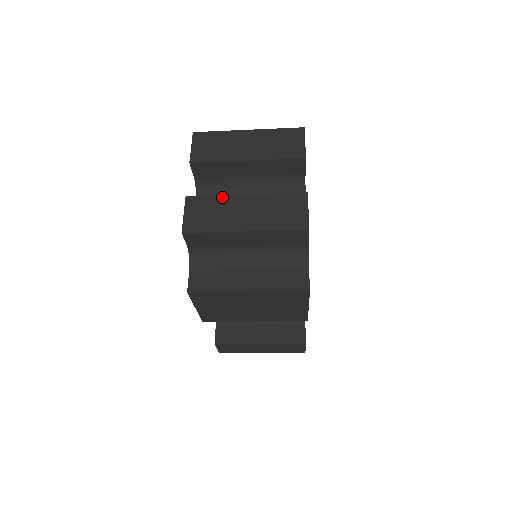
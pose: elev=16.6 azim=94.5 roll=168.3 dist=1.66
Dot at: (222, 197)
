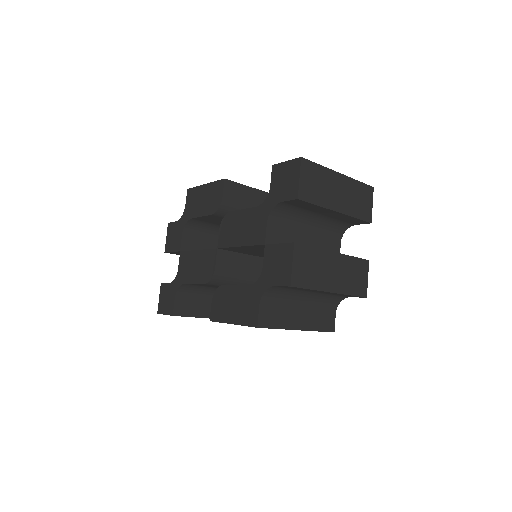
Dot at: (320, 251)
